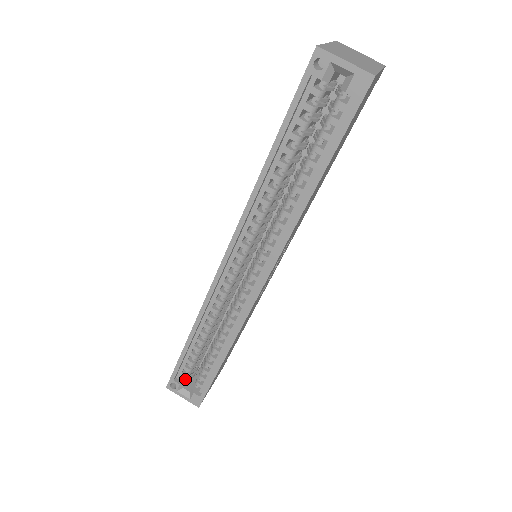
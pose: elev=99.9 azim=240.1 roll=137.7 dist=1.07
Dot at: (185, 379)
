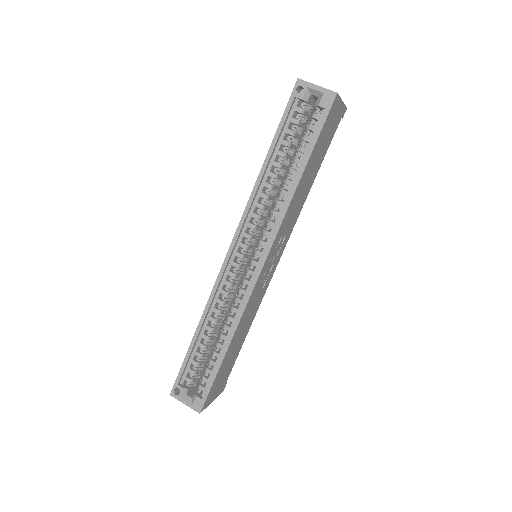
Dot at: (188, 384)
